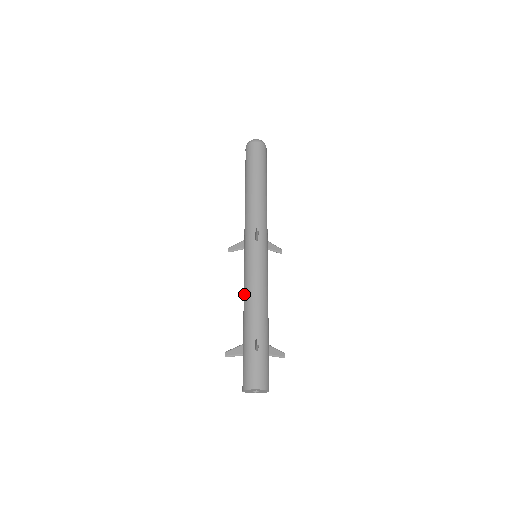
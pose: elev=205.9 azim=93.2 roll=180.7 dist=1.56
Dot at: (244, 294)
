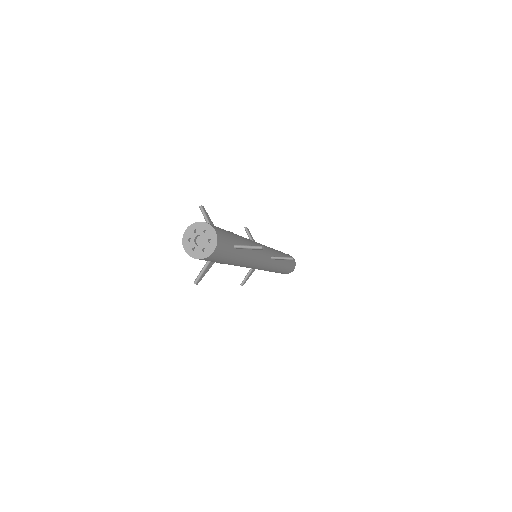
Dot at: occluded
